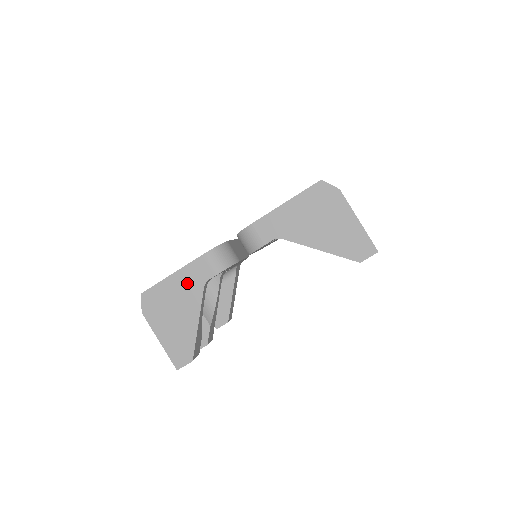
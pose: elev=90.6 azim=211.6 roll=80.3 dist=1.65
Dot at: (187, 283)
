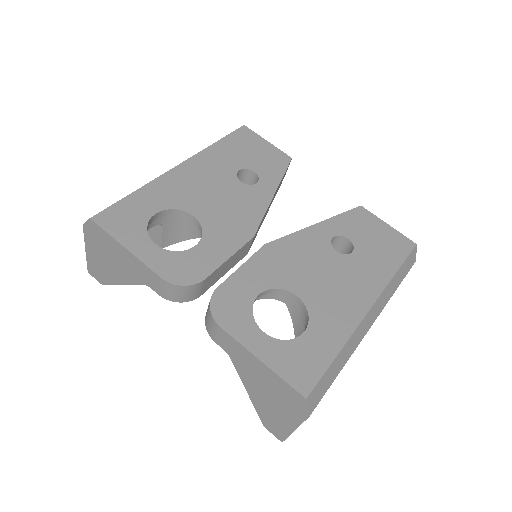
Dot at: (133, 266)
